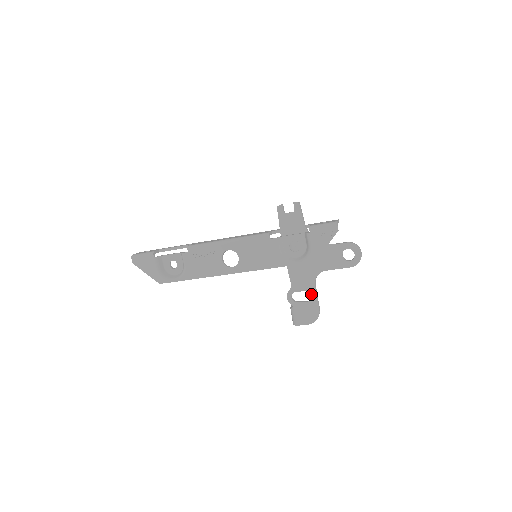
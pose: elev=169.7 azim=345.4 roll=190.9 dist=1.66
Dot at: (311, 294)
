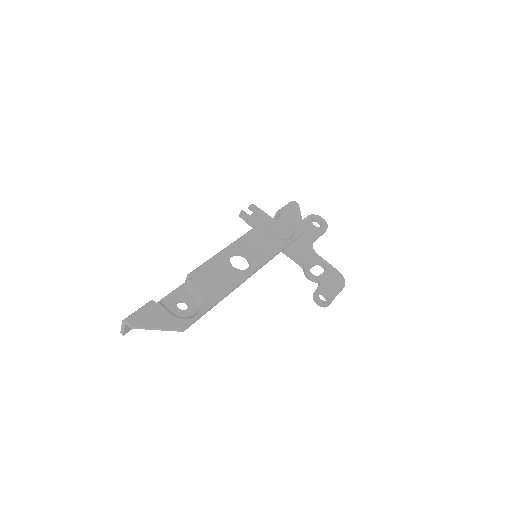
Dot at: (322, 263)
